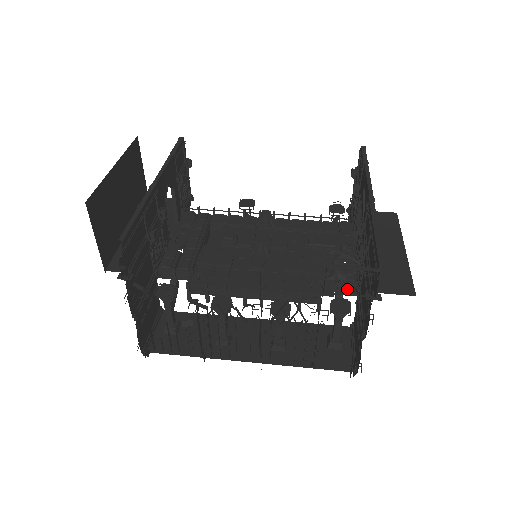
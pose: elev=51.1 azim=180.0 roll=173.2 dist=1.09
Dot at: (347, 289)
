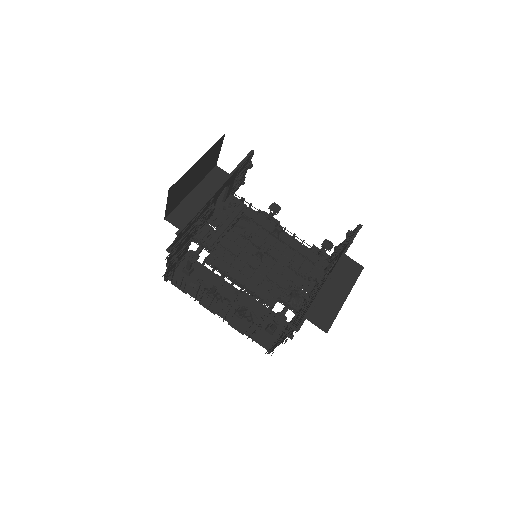
Dot at: (292, 309)
